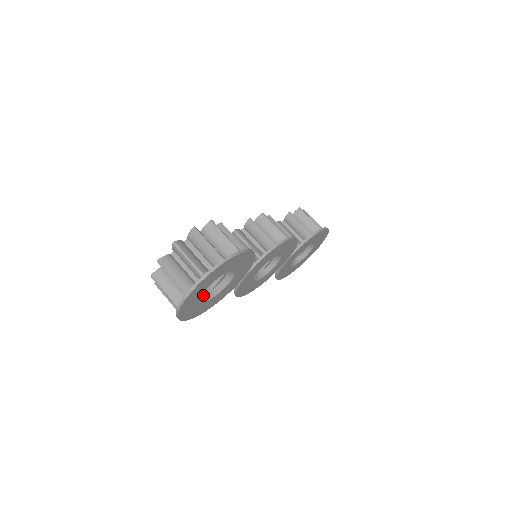
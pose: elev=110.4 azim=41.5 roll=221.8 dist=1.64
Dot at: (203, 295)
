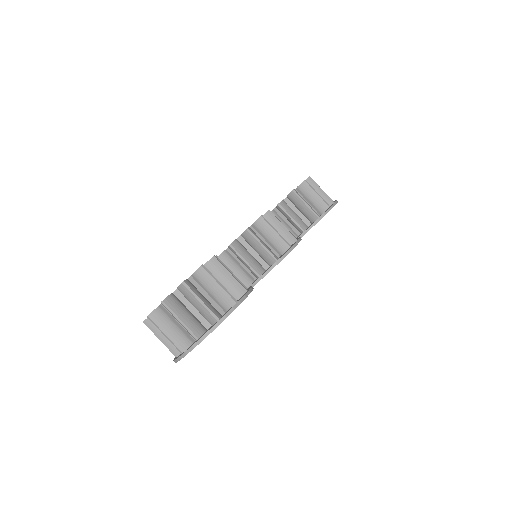
Dot at: occluded
